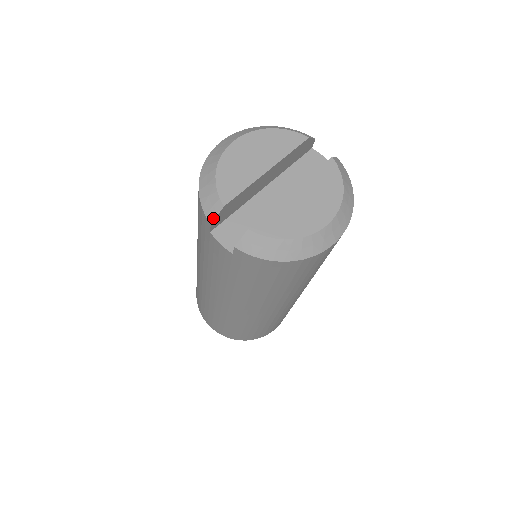
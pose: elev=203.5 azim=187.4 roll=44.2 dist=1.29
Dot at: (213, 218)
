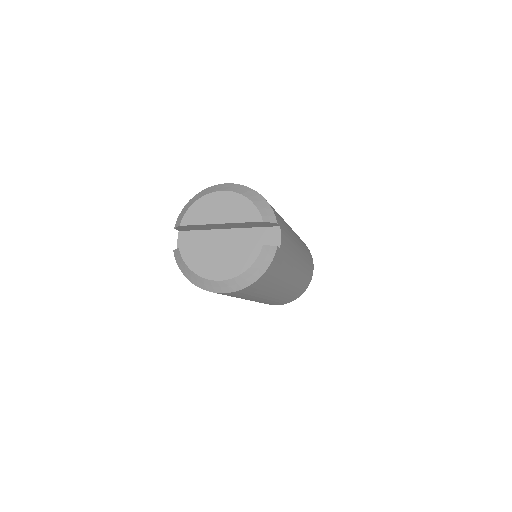
Dot at: (176, 227)
